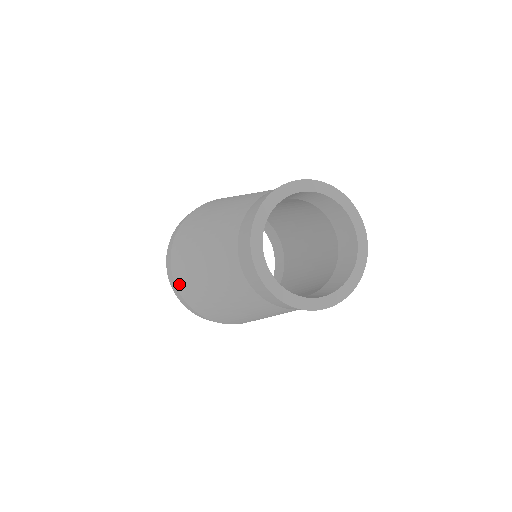
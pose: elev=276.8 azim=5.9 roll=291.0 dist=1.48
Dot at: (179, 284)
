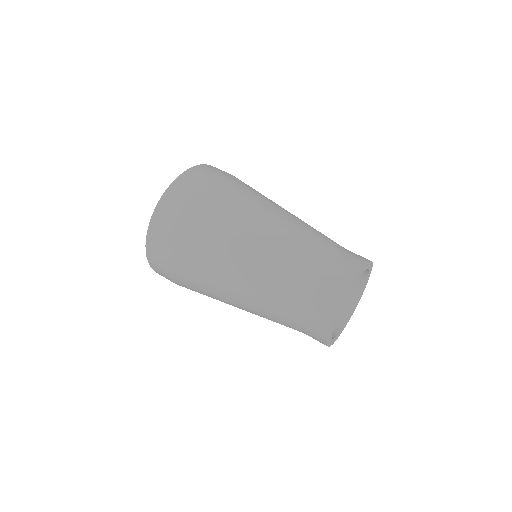
Dot at: (182, 232)
